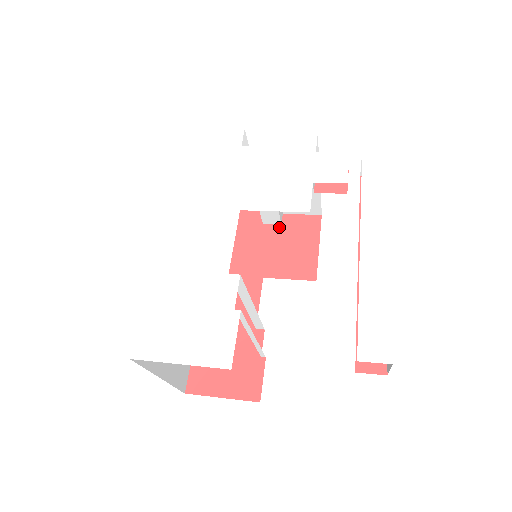
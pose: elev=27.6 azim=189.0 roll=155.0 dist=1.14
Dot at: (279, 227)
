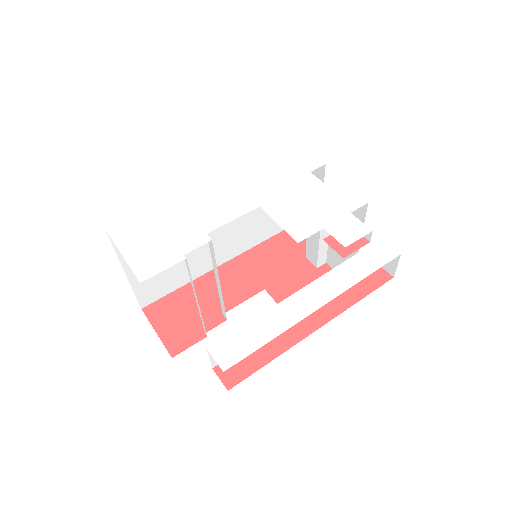
Dot at: (313, 268)
